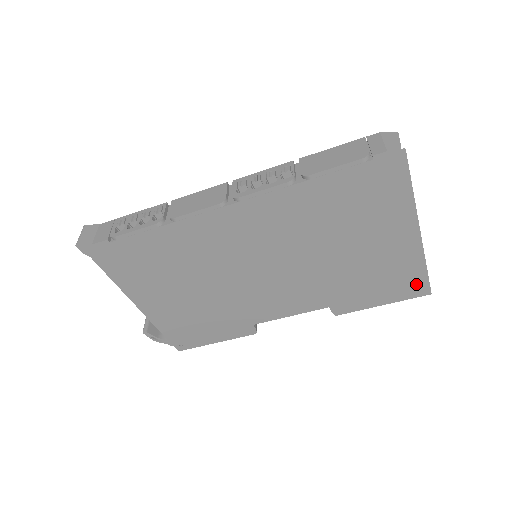
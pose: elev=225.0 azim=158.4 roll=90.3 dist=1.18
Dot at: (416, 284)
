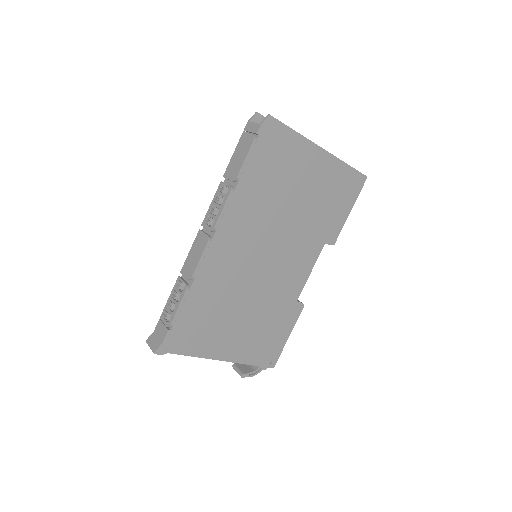
Dot at: (353, 180)
